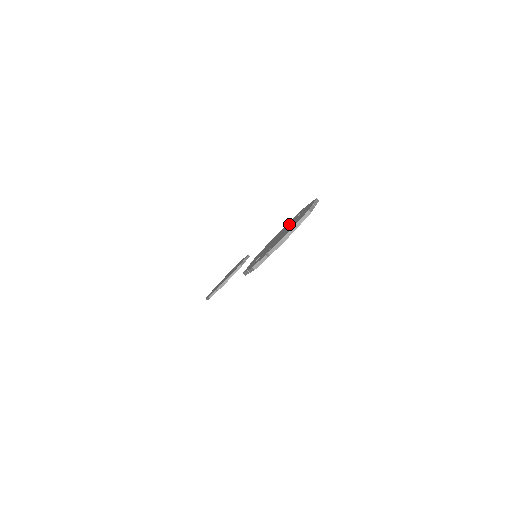
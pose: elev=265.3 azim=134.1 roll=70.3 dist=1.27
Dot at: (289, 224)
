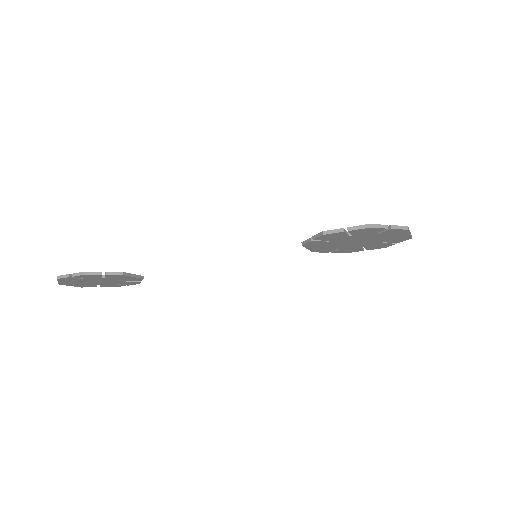
Dot at: occluded
